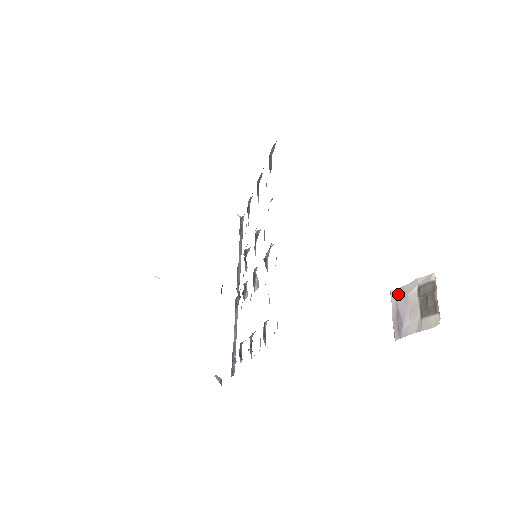
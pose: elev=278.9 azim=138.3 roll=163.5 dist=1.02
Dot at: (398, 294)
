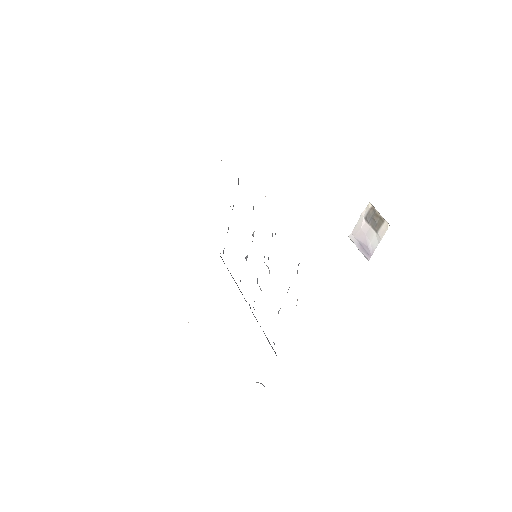
Dot at: (354, 233)
